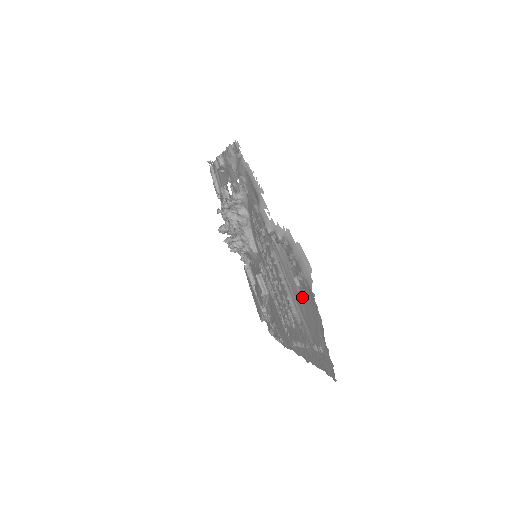
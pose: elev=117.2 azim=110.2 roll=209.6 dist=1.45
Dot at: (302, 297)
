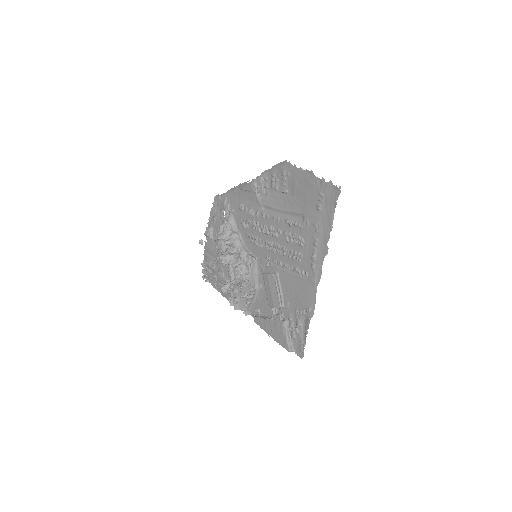
Dot at: (293, 194)
